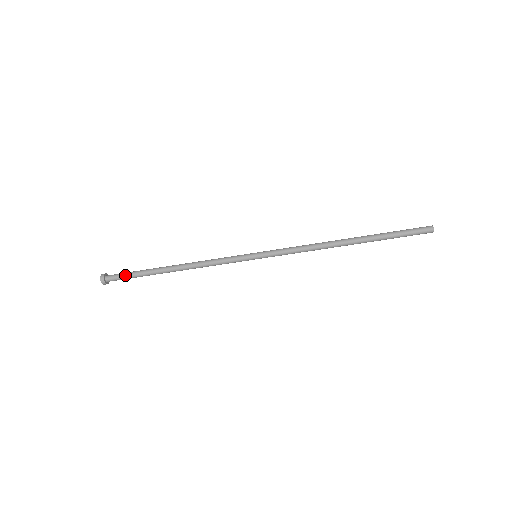
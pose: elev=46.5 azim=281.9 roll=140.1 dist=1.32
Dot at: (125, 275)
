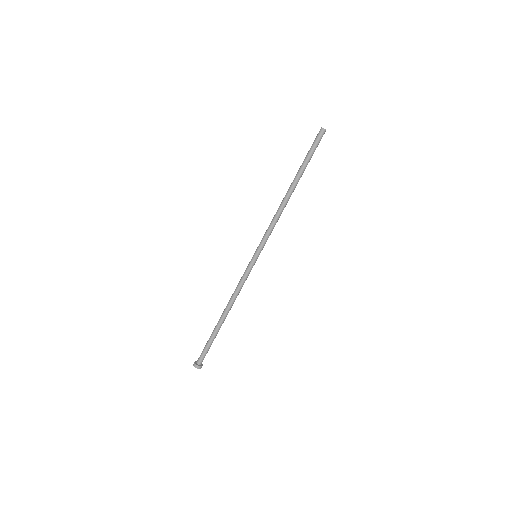
Dot at: (206, 350)
